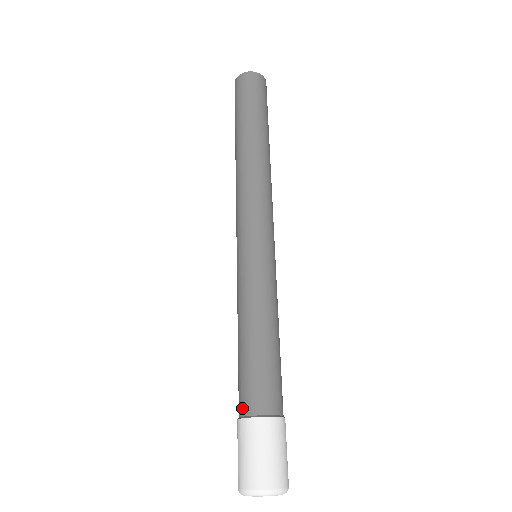
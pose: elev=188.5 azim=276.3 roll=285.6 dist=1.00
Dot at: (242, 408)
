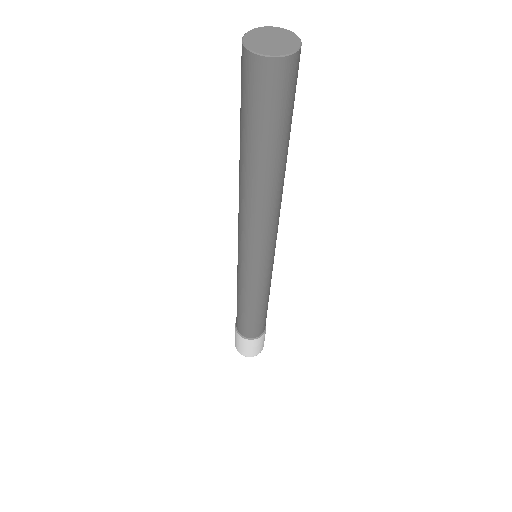
Dot at: (238, 330)
